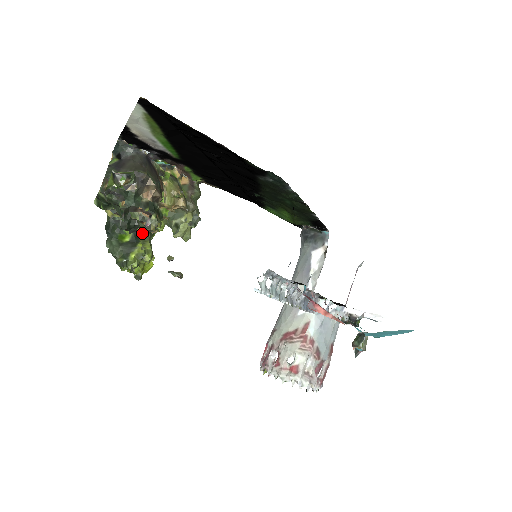
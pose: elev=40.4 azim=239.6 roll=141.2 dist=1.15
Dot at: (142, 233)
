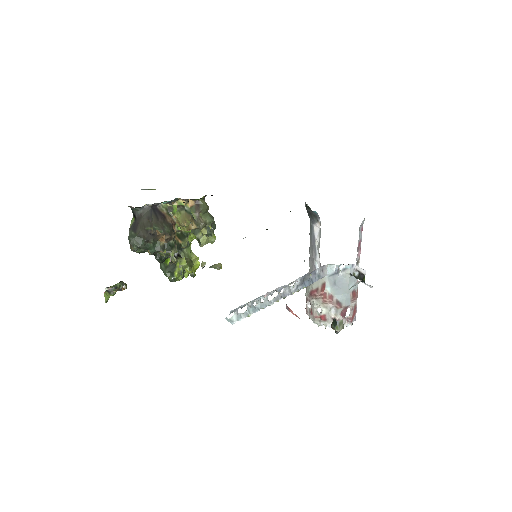
Dot at: occluded
